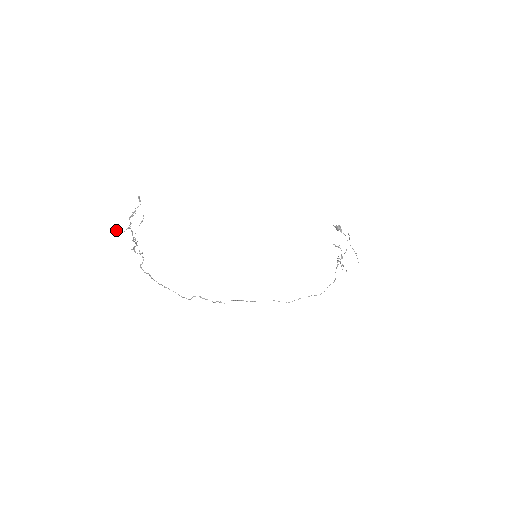
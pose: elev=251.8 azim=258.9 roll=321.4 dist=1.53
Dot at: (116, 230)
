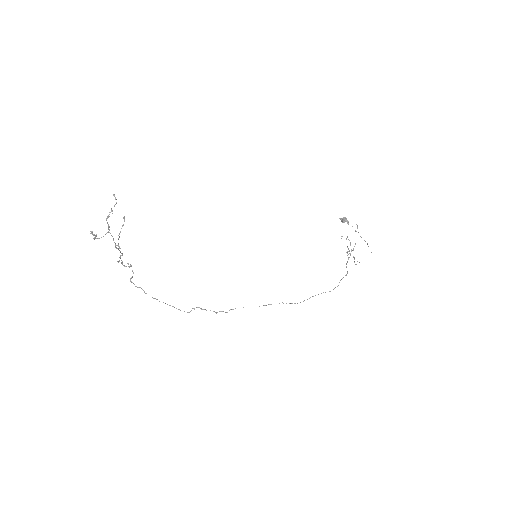
Dot at: (93, 234)
